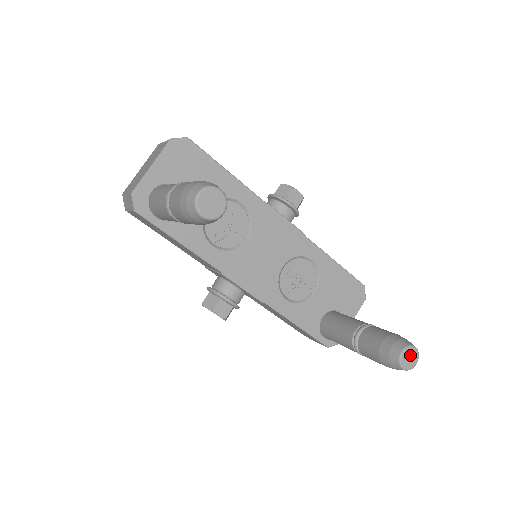
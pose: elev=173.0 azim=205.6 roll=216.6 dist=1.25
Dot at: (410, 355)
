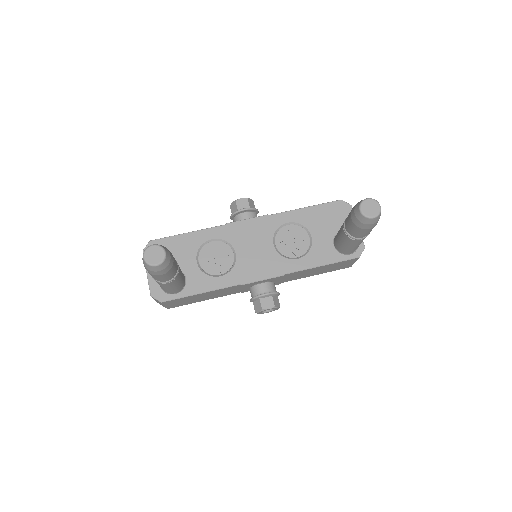
Dot at: (368, 206)
